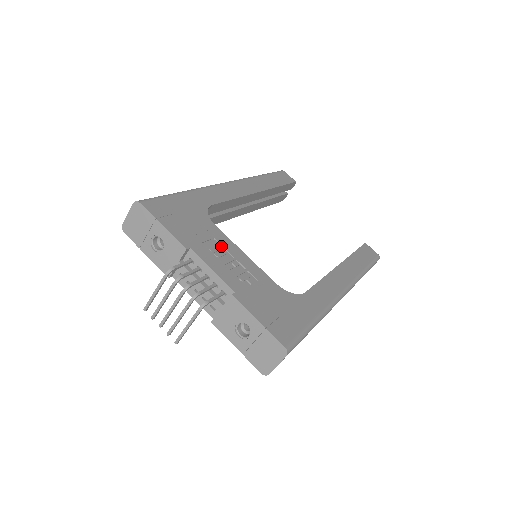
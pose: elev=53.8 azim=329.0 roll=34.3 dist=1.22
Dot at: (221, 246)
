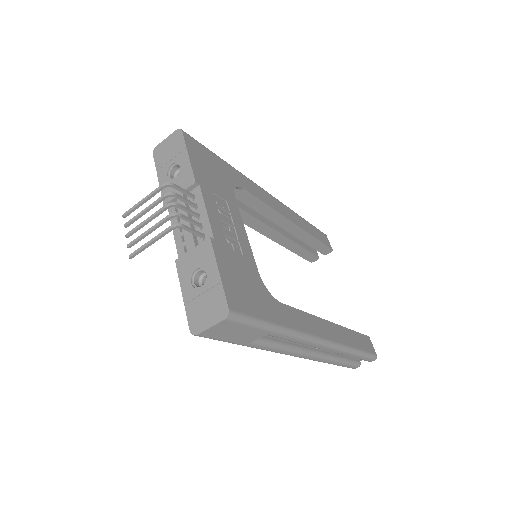
Dot at: (229, 210)
